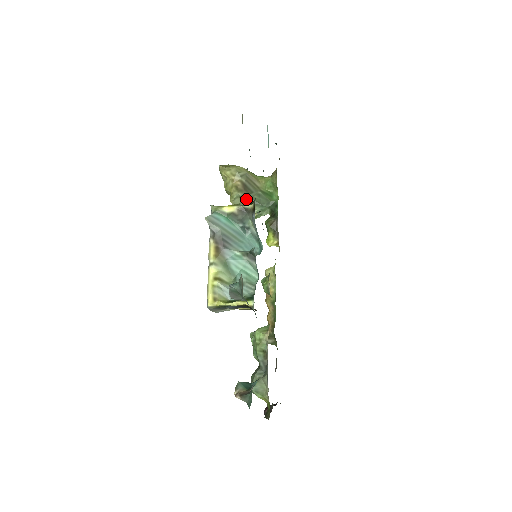
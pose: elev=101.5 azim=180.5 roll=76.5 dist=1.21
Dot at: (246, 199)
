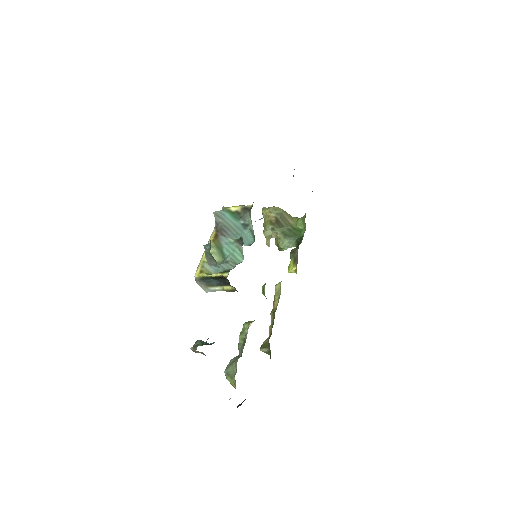
Dot at: (276, 231)
